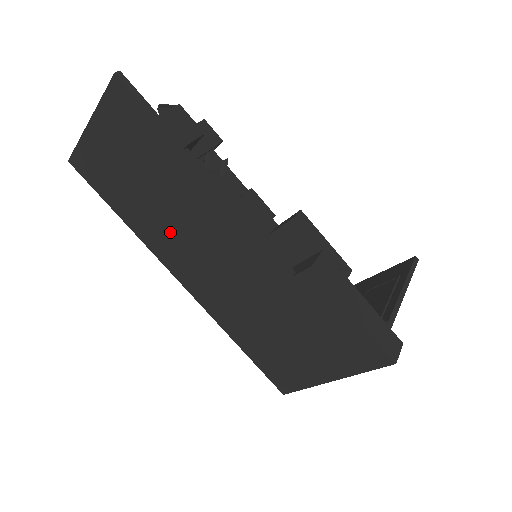
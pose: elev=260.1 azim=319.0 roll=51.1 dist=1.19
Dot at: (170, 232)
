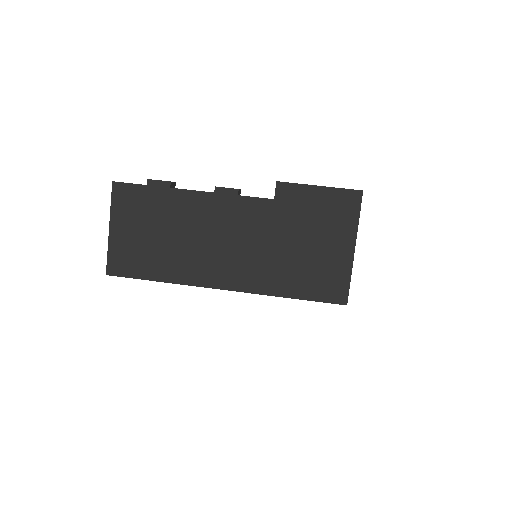
Dot at: (194, 253)
